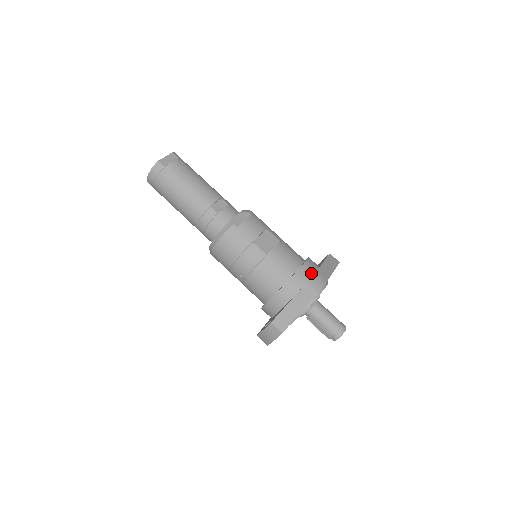
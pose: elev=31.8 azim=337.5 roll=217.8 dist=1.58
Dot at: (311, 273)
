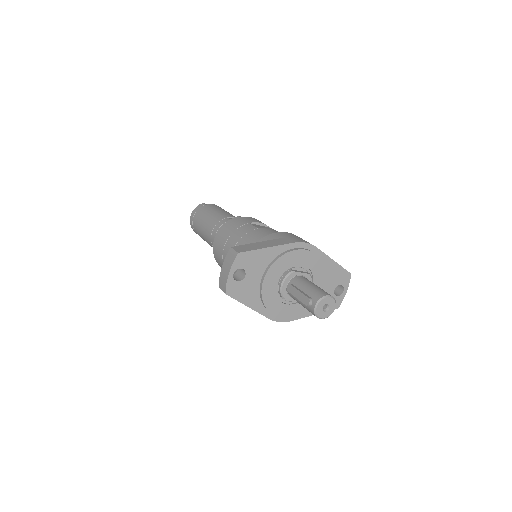
Dot at: (298, 237)
